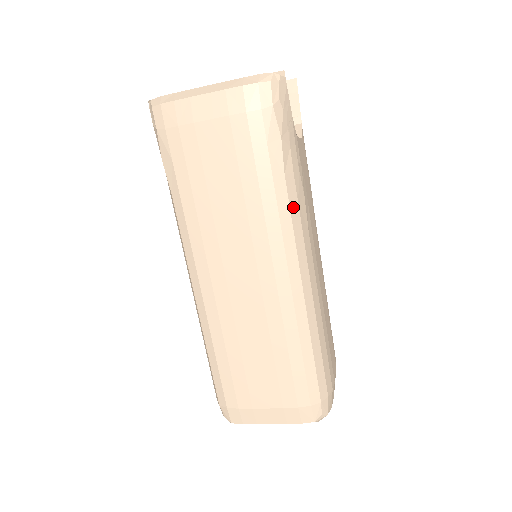
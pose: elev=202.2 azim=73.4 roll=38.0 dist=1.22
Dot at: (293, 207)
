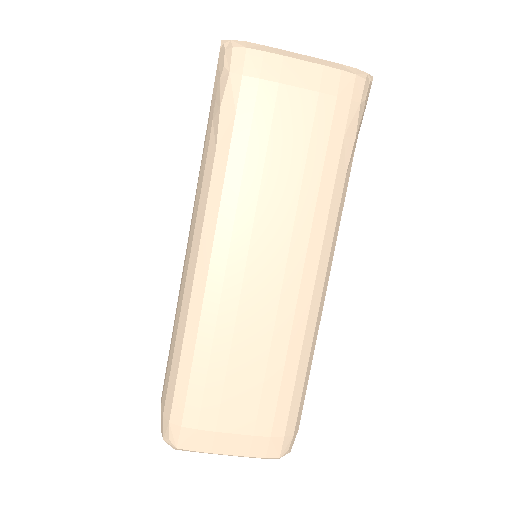
Dot at: (340, 211)
